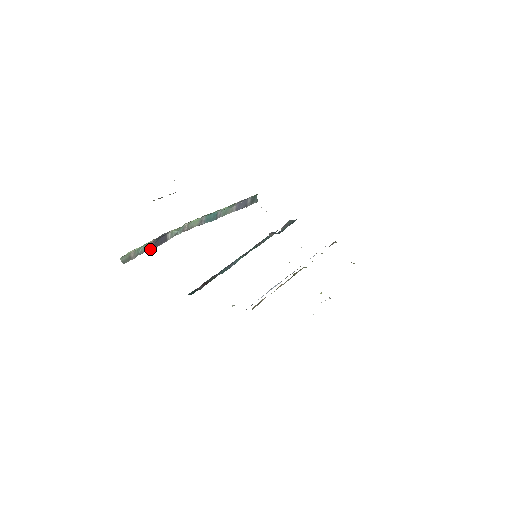
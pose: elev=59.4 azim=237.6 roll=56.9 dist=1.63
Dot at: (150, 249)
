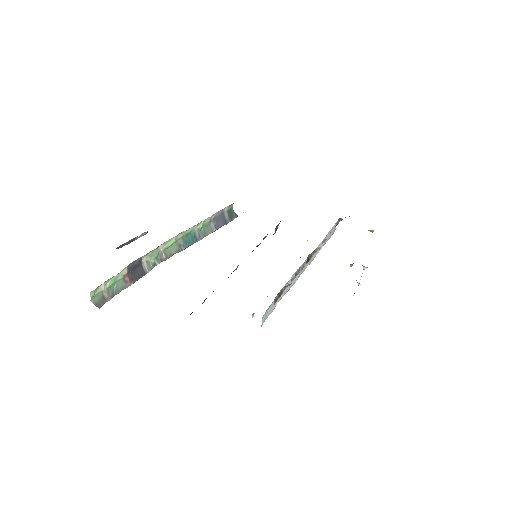
Dot at: (127, 286)
